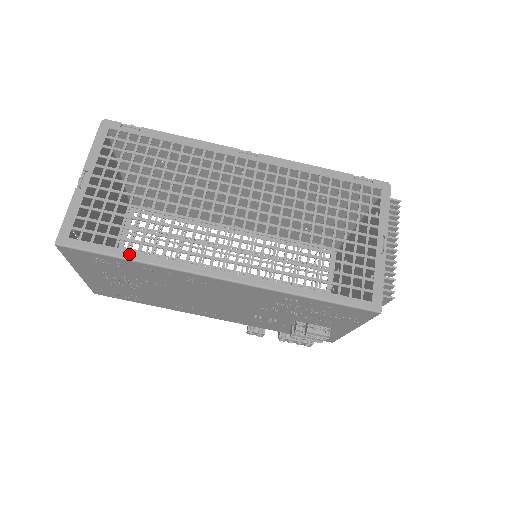
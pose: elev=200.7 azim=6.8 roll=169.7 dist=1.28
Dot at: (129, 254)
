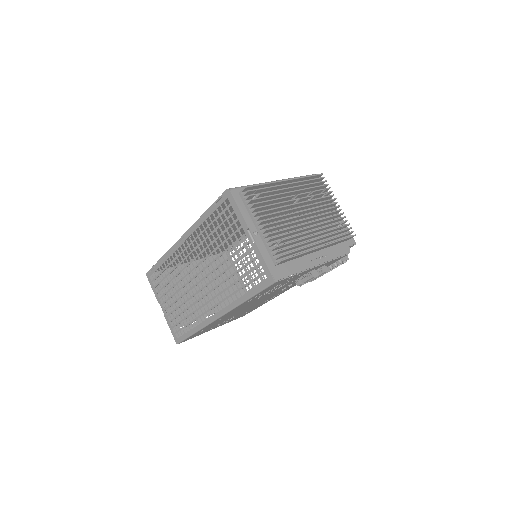
Dot at: (192, 331)
